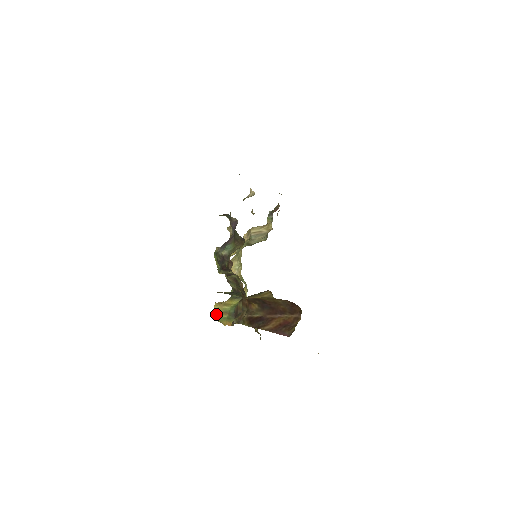
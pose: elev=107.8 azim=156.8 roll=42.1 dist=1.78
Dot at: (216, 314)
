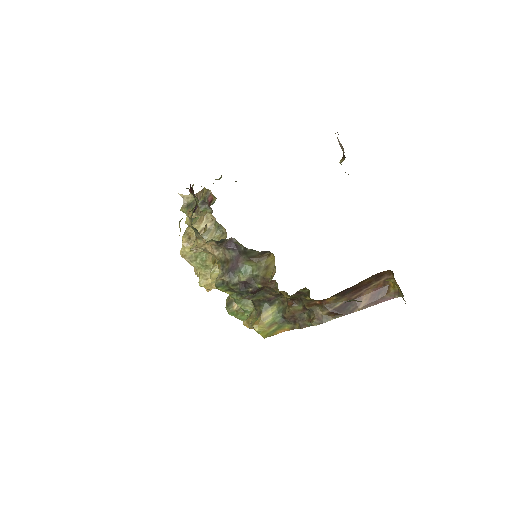
Dot at: (262, 334)
